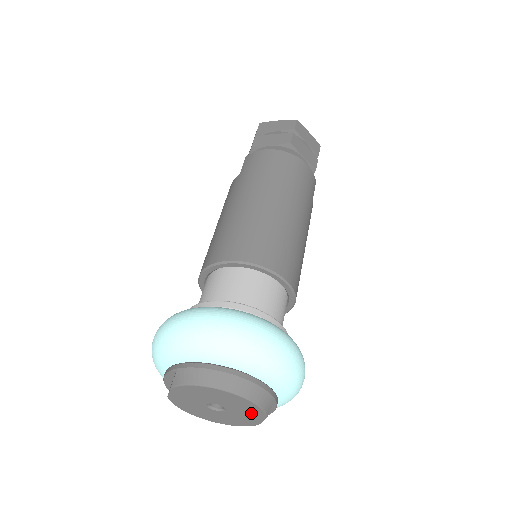
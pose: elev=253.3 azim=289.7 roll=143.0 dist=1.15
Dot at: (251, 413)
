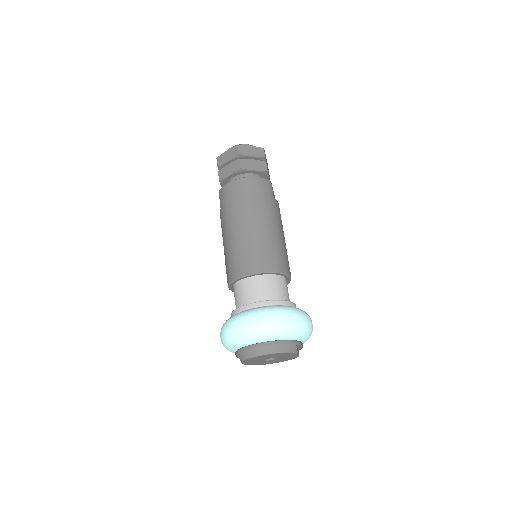
Dot at: (289, 355)
